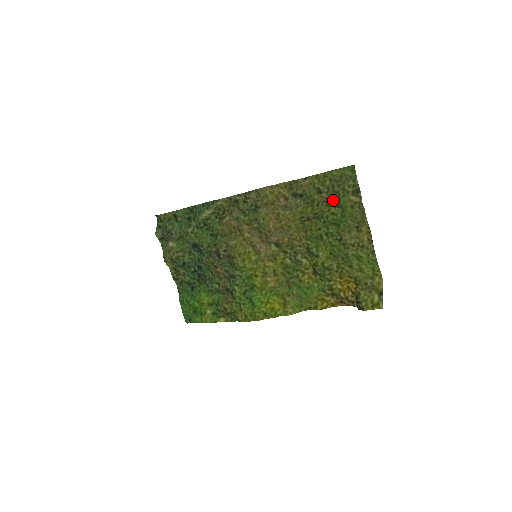
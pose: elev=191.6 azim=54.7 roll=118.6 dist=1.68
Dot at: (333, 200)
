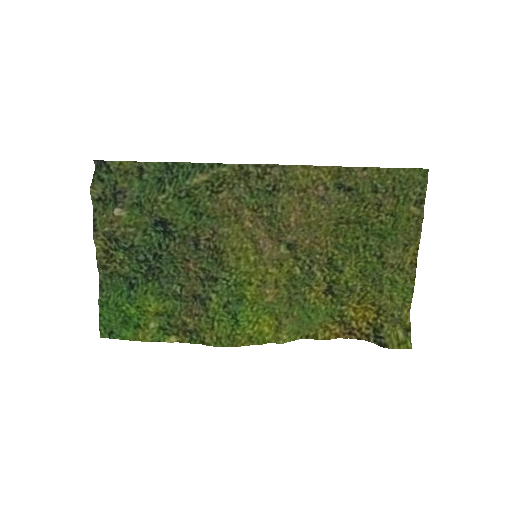
Dot at: (388, 205)
